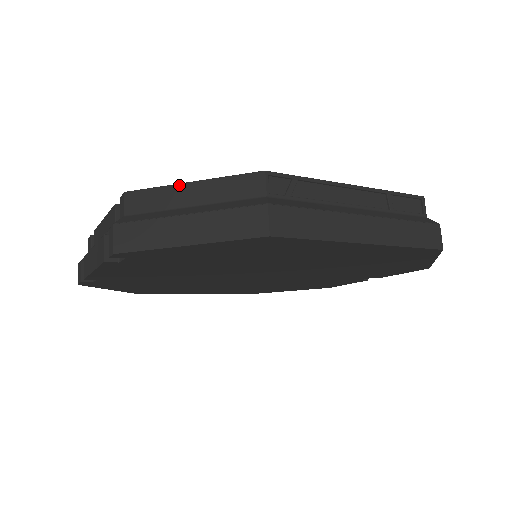
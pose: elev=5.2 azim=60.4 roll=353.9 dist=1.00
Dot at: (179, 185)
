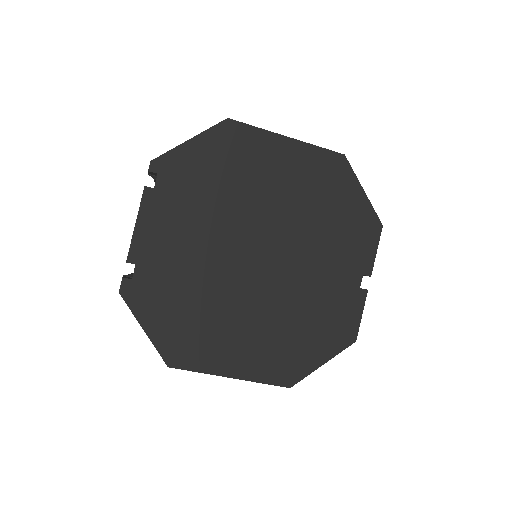
Dot at: occluded
